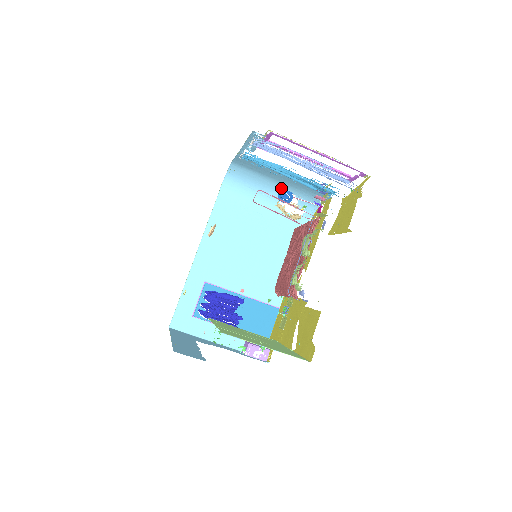
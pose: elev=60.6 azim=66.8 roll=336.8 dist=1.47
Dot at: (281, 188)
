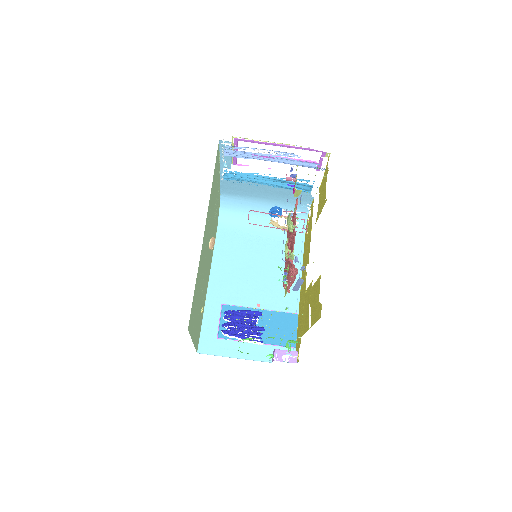
Dot at: (270, 206)
